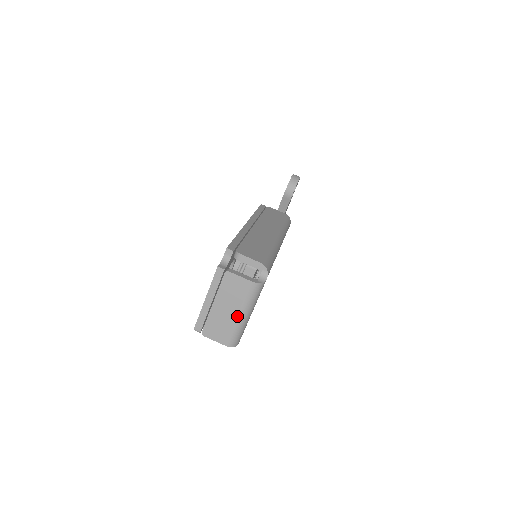
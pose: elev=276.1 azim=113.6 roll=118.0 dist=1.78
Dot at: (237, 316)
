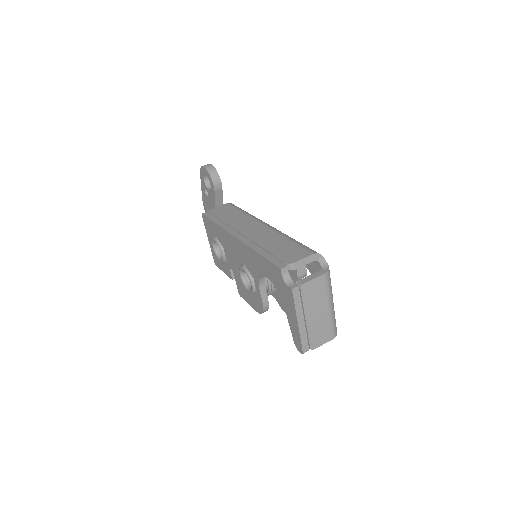
Dot at: (328, 310)
